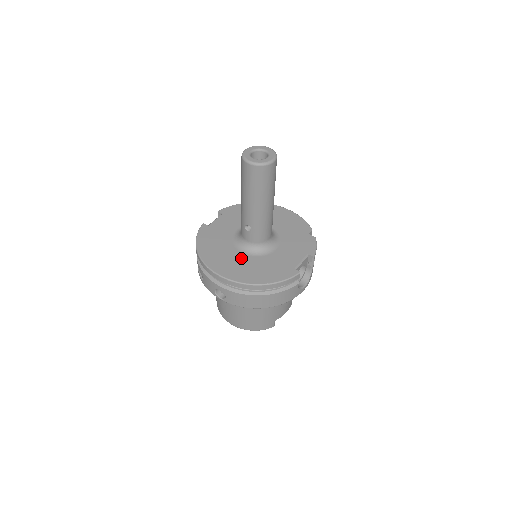
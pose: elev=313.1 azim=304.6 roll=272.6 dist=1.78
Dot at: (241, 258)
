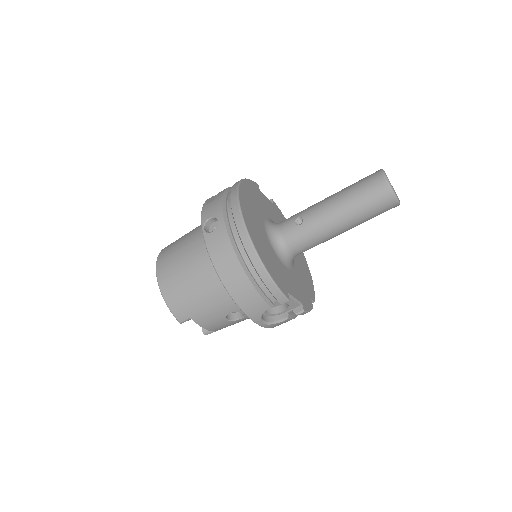
Dot at: (262, 230)
